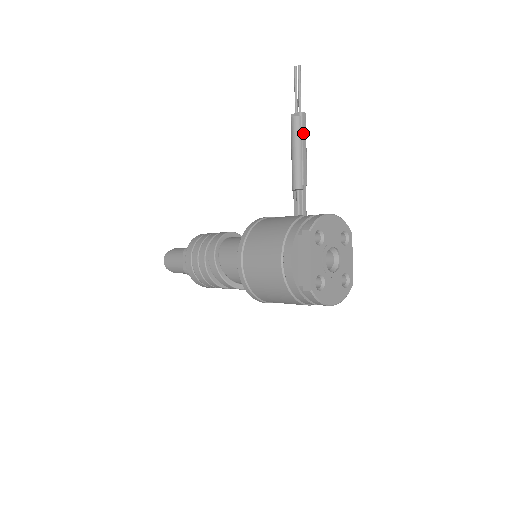
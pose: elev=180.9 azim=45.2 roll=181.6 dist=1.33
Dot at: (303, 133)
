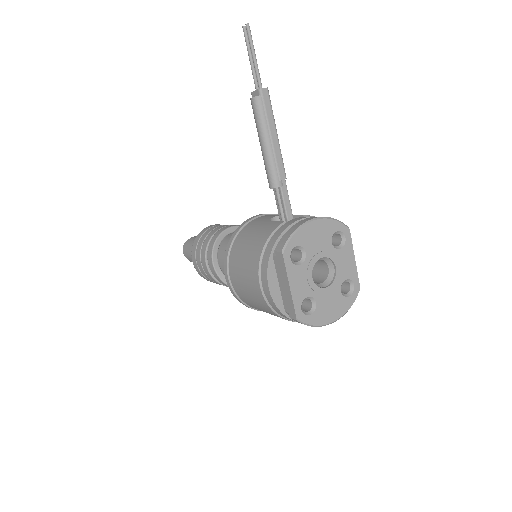
Dot at: (268, 116)
